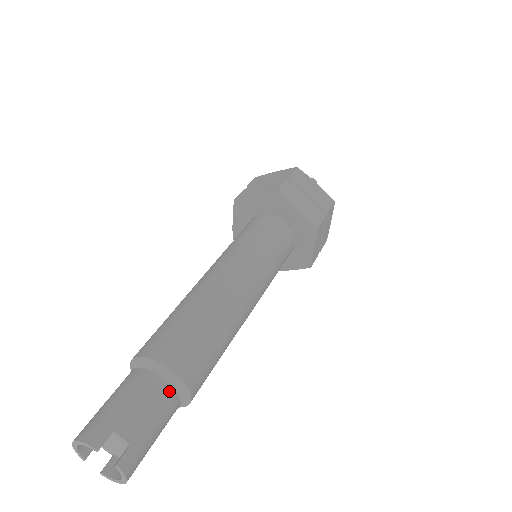
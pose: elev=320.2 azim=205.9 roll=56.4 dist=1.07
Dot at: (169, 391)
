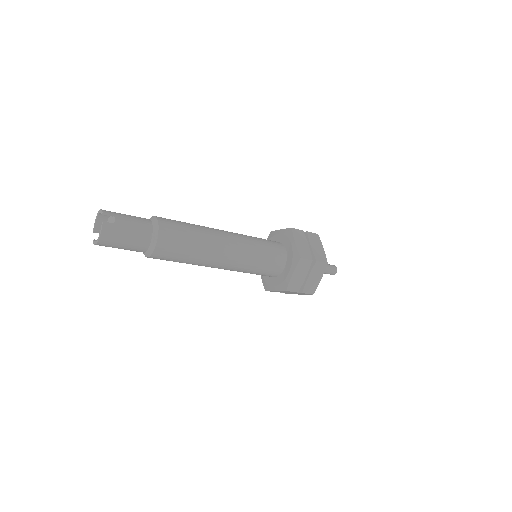
Dot at: (149, 230)
